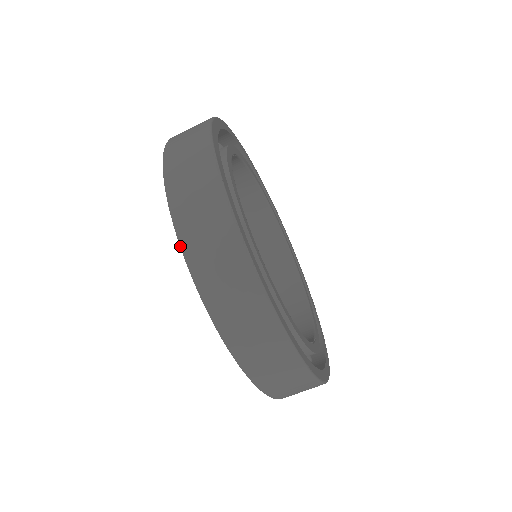
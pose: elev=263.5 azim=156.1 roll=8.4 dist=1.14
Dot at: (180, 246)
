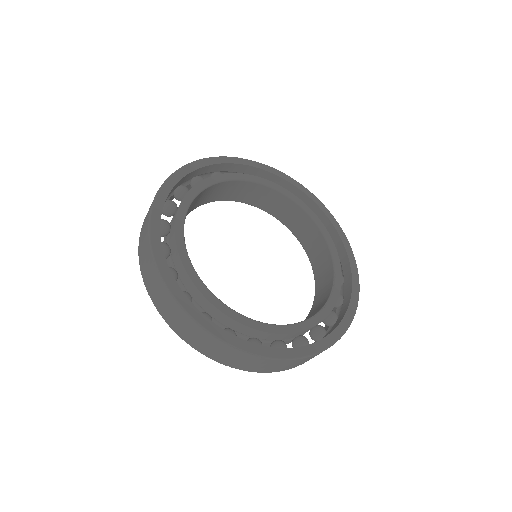
Dot at: (208, 357)
